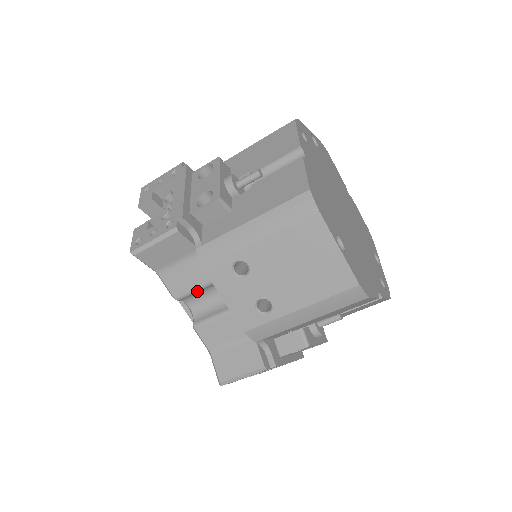
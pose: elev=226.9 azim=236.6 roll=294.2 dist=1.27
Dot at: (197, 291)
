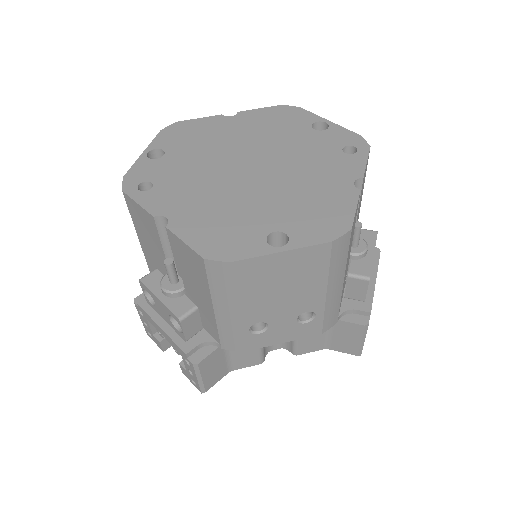
Dot at: (263, 348)
